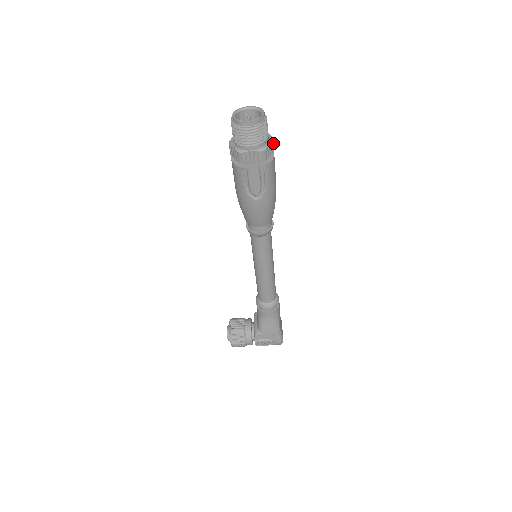
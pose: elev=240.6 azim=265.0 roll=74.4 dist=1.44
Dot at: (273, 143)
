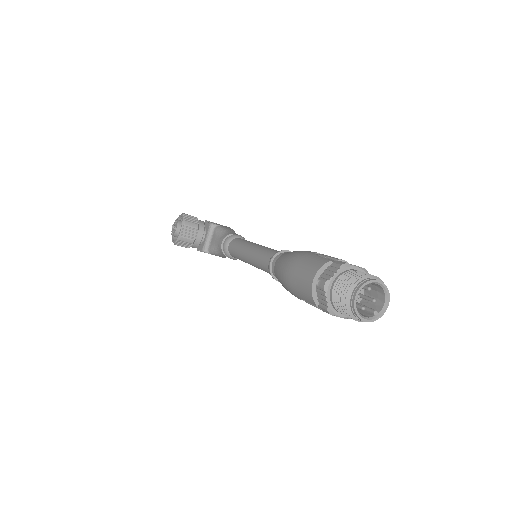
Dot at: occluded
